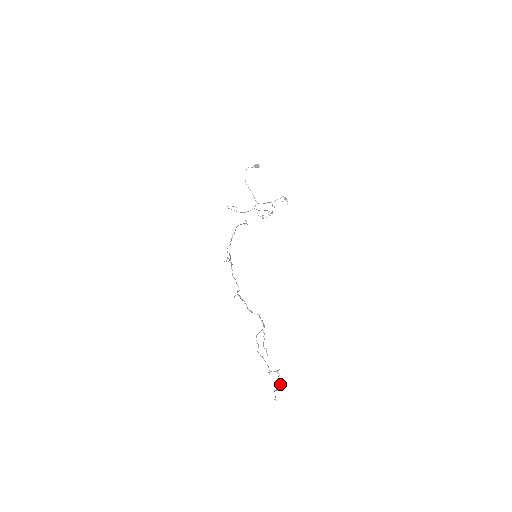
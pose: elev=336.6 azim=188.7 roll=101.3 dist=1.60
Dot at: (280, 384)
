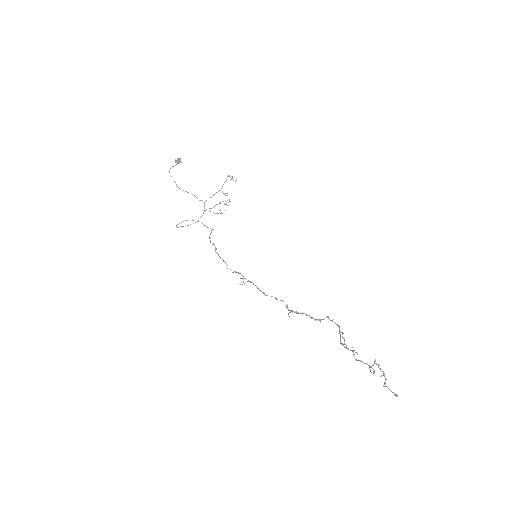
Dot at: (384, 374)
